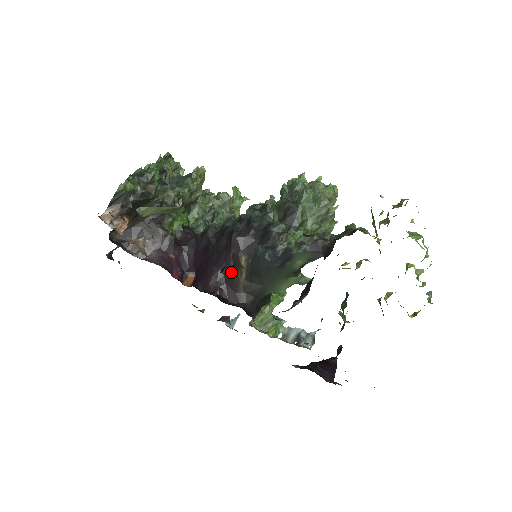
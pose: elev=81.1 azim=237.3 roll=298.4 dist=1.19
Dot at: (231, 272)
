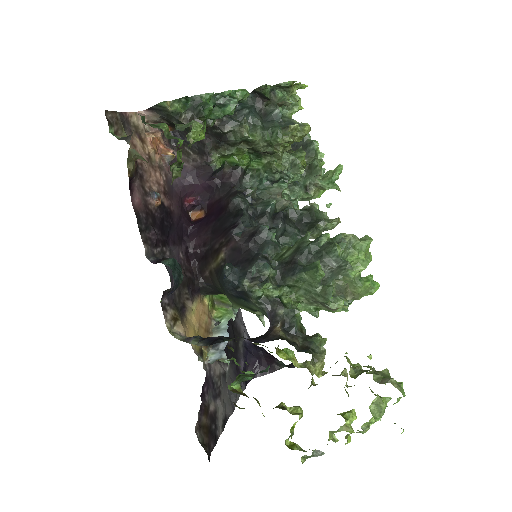
Dot at: (213, 250)
